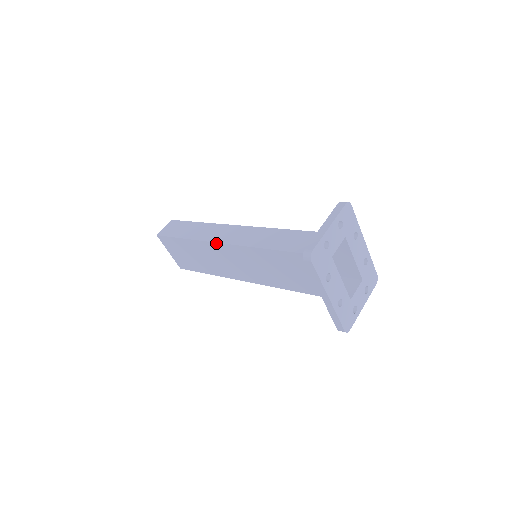
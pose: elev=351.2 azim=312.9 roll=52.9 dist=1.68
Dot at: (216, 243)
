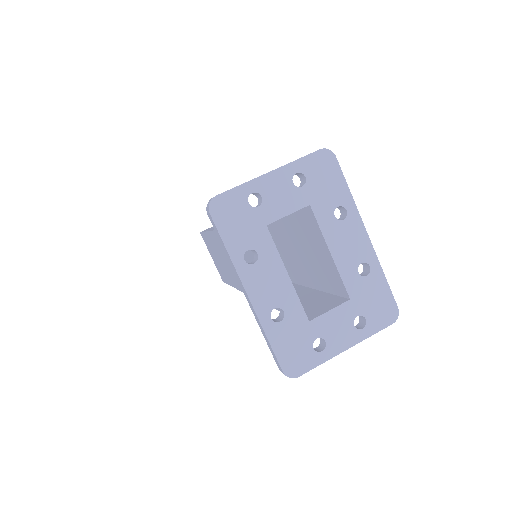
Dot at: occluded
